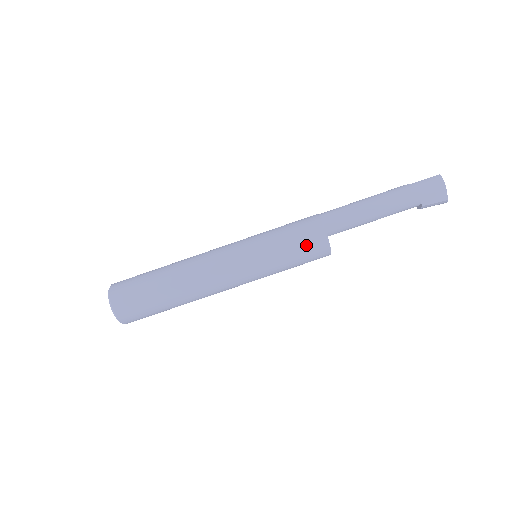
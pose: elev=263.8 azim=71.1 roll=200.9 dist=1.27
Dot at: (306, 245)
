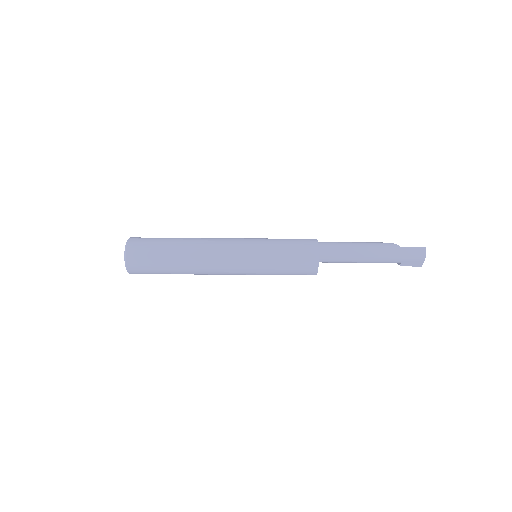
Dot at: (299, 268)
